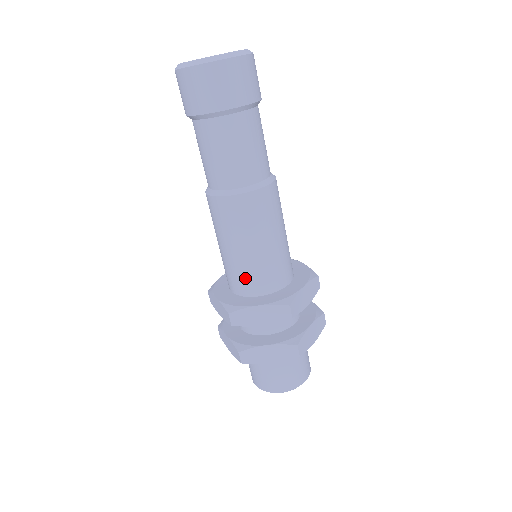
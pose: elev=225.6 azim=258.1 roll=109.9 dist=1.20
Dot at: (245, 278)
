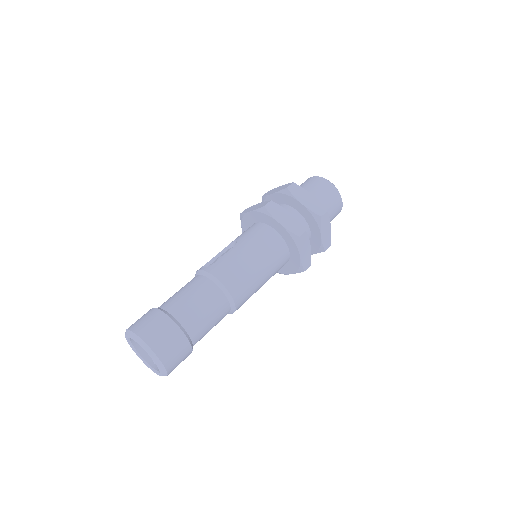
Dot at: occluded
